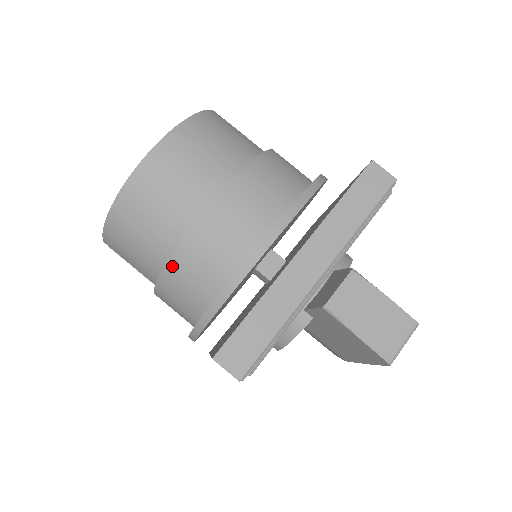
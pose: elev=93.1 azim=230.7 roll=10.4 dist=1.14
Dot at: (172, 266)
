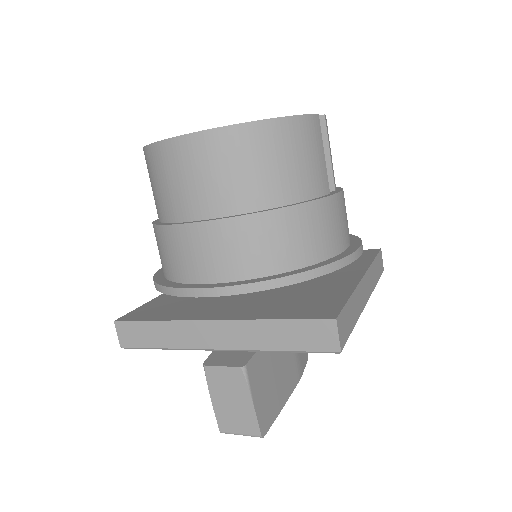
Dot at: (154, 230)
